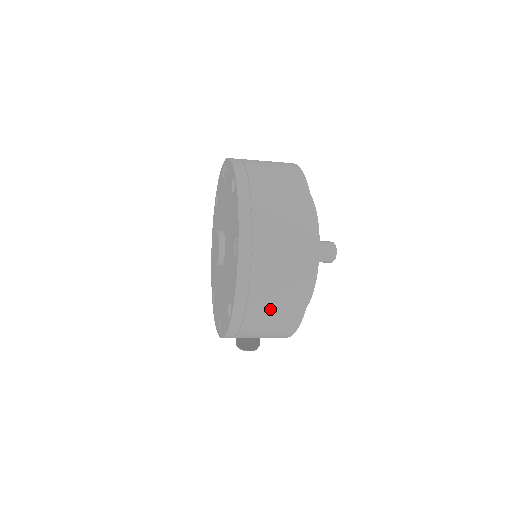
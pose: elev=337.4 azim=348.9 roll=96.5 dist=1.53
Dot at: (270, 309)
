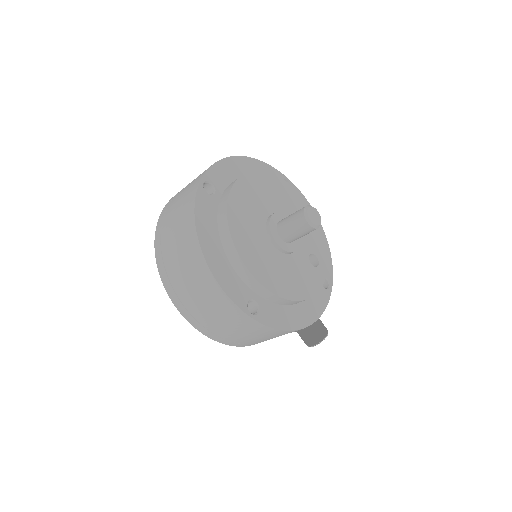
Dot at: (215, 318)
